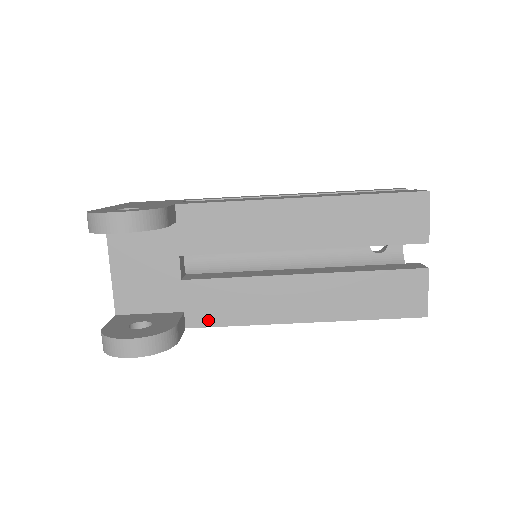
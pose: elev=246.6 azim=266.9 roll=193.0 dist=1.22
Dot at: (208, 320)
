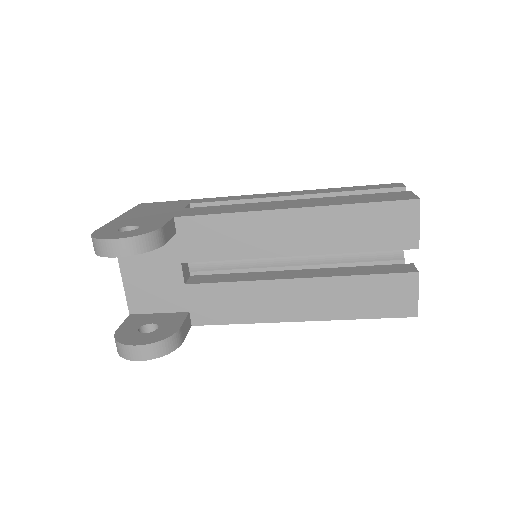
Dot at: (211, 319)
